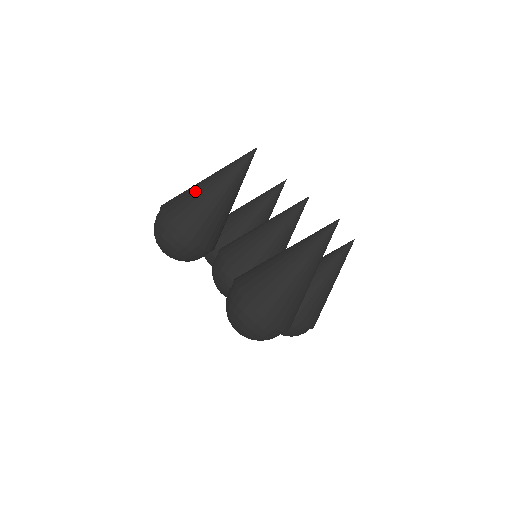
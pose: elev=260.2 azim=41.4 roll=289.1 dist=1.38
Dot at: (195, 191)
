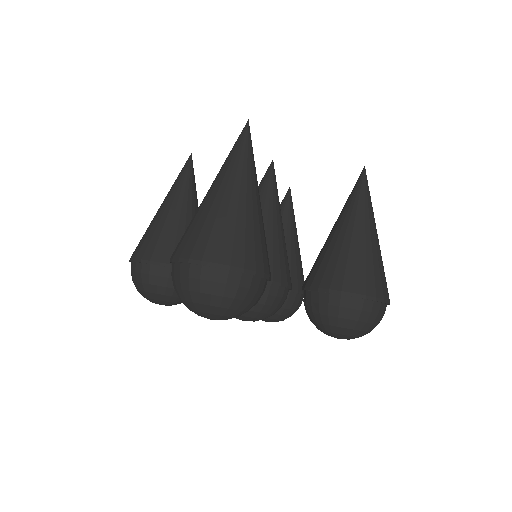
Dot at: occluded
